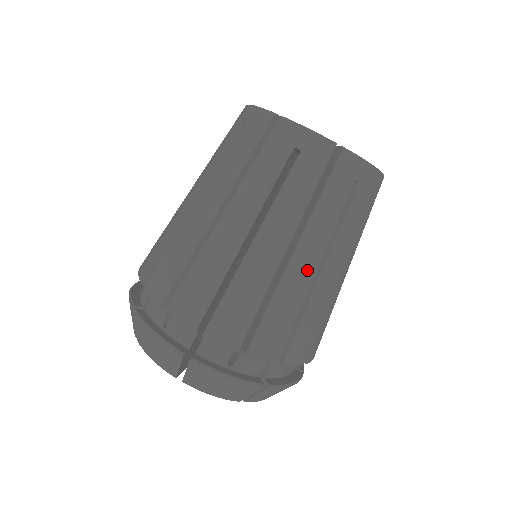
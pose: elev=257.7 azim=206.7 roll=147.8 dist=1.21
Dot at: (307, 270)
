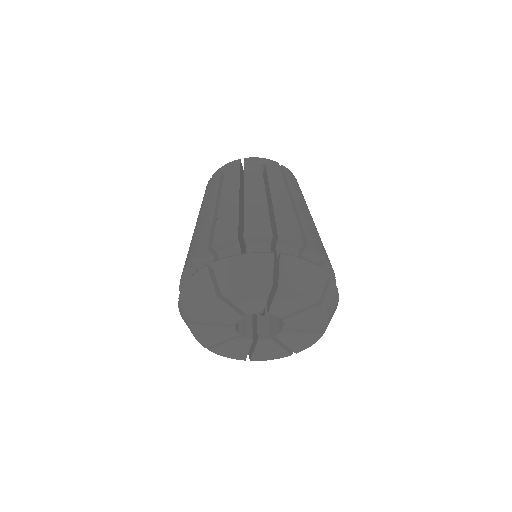
Dot at: (259, 196)
